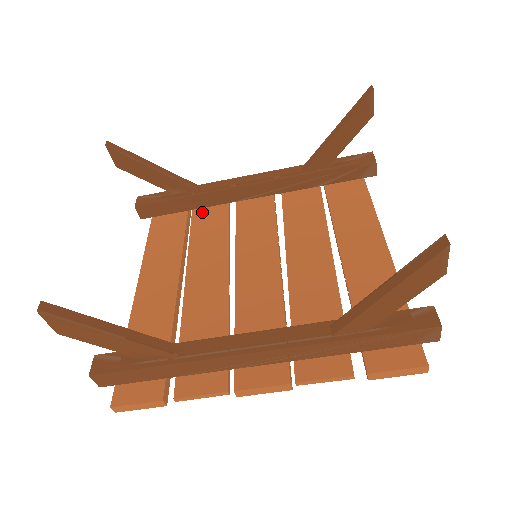
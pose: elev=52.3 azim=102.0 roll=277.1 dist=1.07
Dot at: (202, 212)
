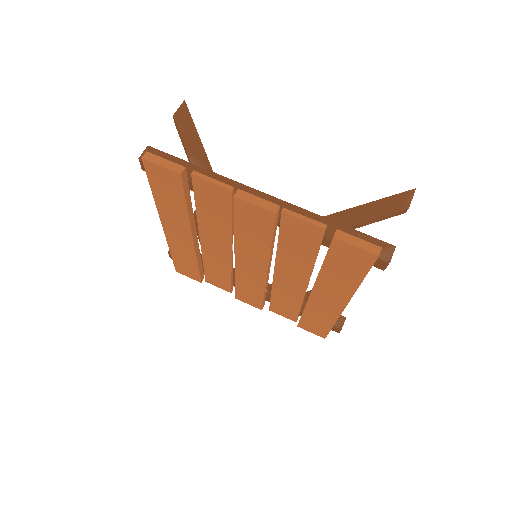
Dot at: occluded
